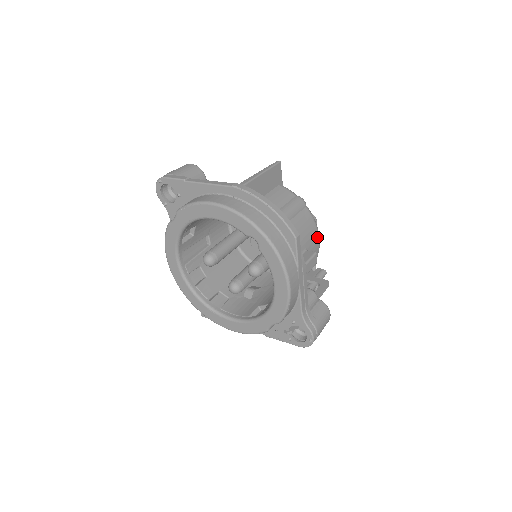
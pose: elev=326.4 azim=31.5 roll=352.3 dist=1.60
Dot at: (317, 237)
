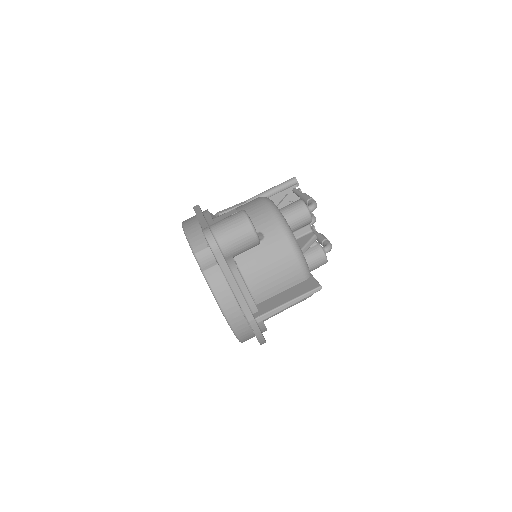
Dot at: occluded
